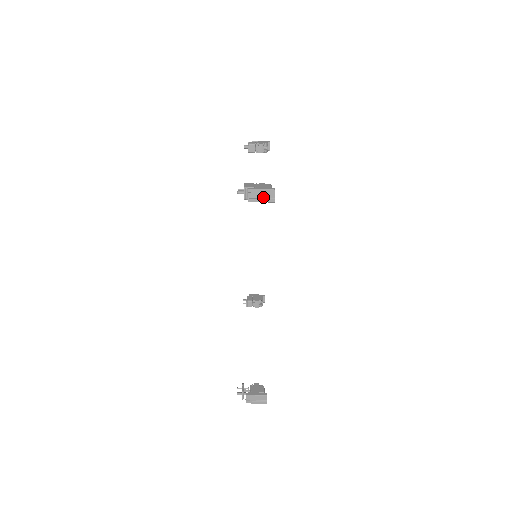
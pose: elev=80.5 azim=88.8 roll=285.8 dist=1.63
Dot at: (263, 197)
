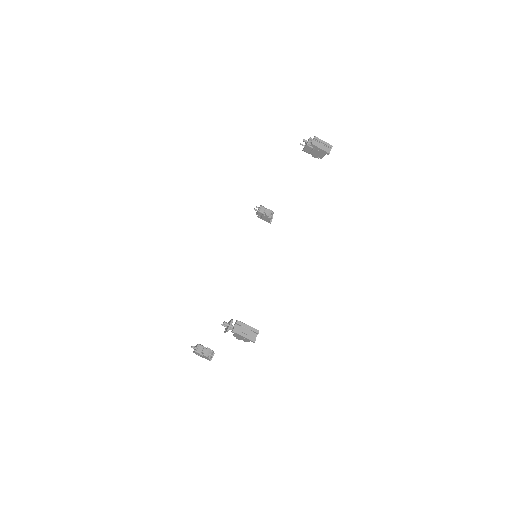
Dot at: (322, 148)
